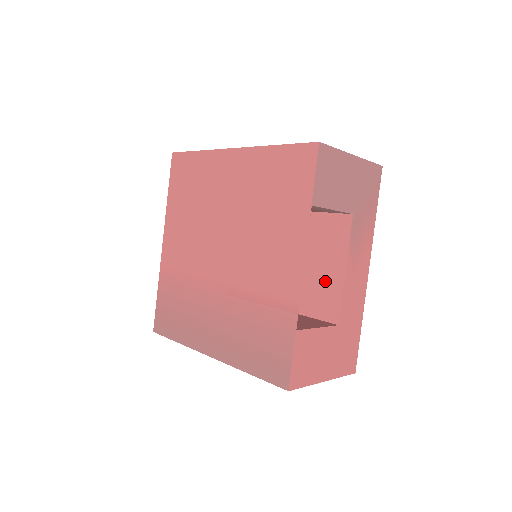
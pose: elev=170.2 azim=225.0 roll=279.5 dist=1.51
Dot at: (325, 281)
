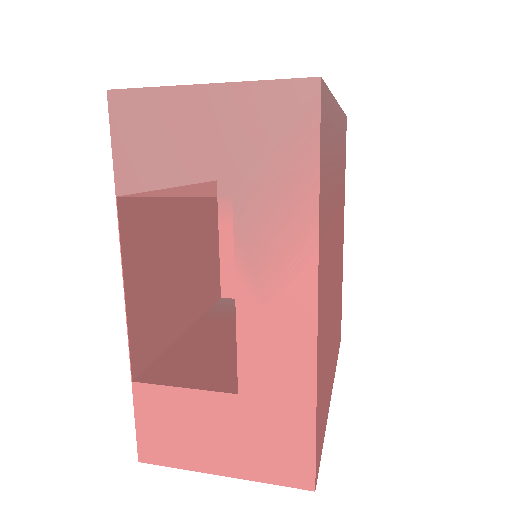
Dot at: occluded
